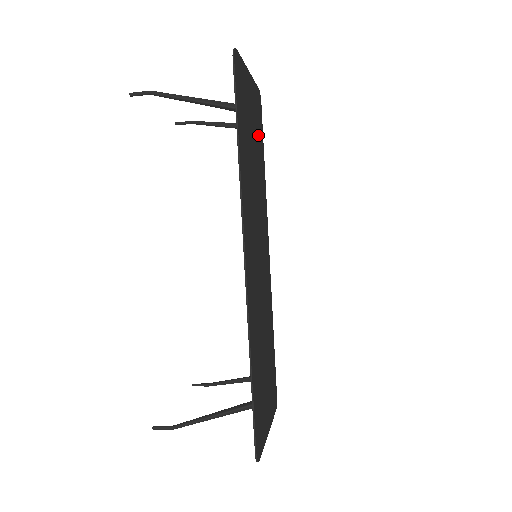
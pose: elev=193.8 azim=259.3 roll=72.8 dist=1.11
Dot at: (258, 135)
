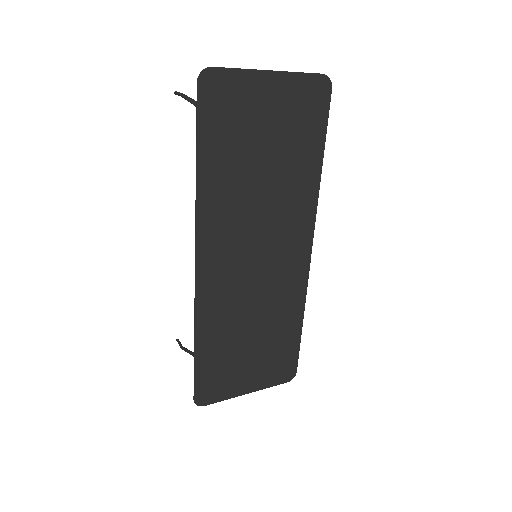
Dot at: (298, 133)
